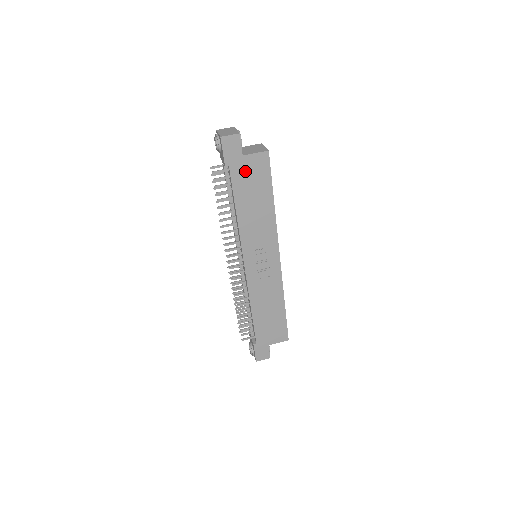
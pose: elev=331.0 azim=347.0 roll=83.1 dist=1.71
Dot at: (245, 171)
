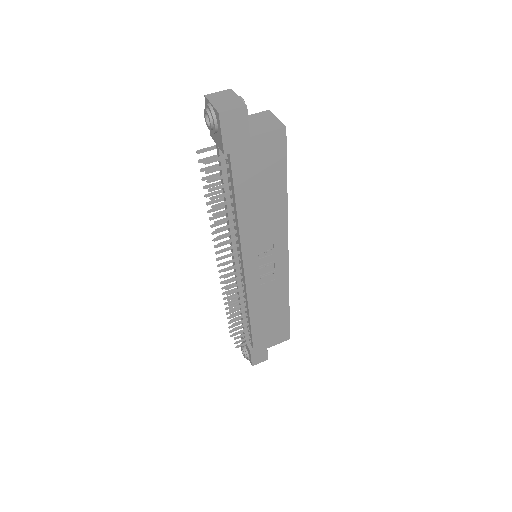
Dot at: (252, 158)
